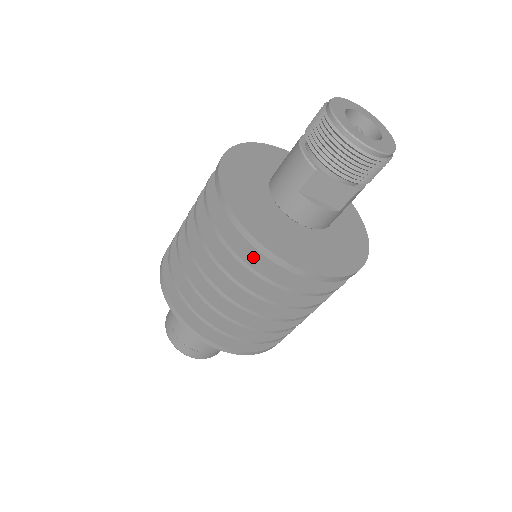
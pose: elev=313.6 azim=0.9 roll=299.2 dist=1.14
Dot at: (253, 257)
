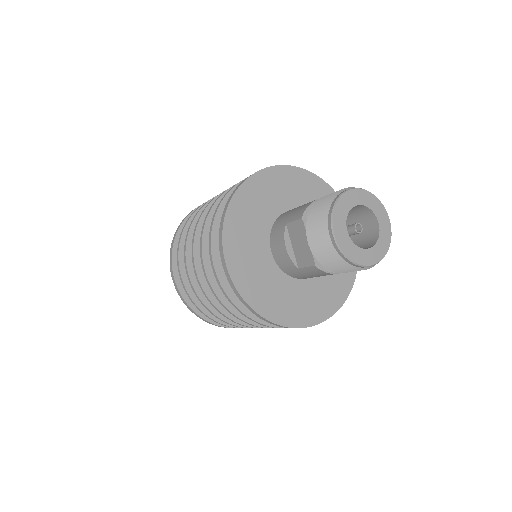
Dot at: occluded
